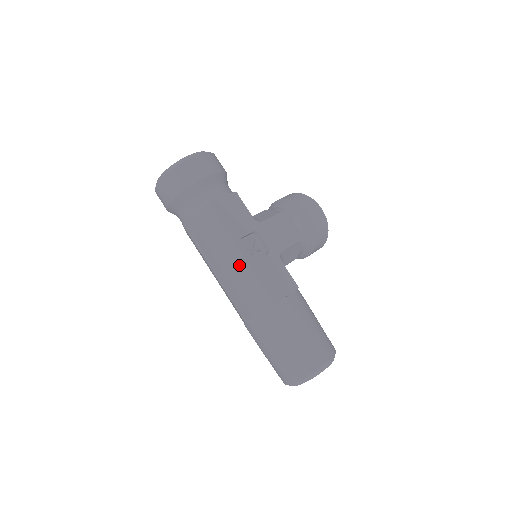
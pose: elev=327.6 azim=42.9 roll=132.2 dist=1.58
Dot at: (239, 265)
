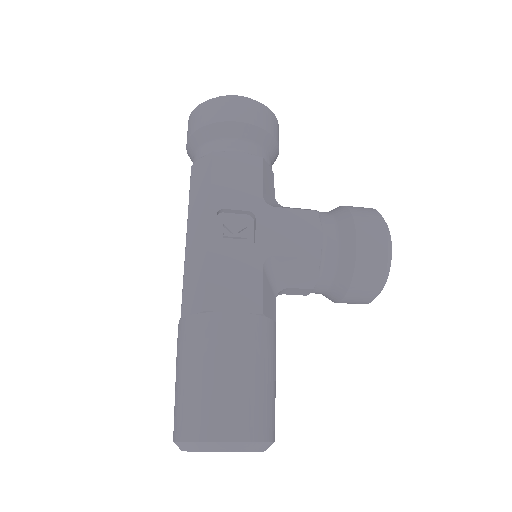
Dot at: (200, 240)
